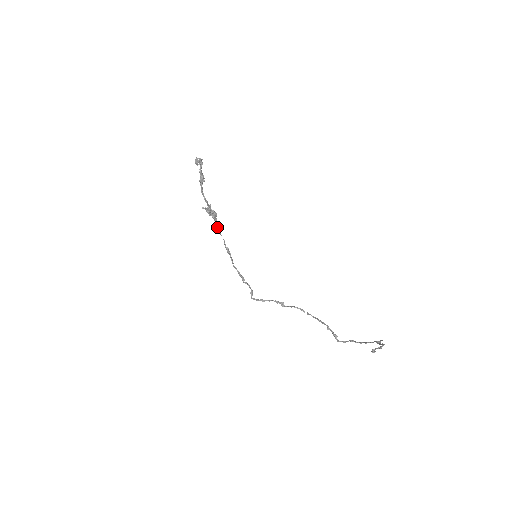
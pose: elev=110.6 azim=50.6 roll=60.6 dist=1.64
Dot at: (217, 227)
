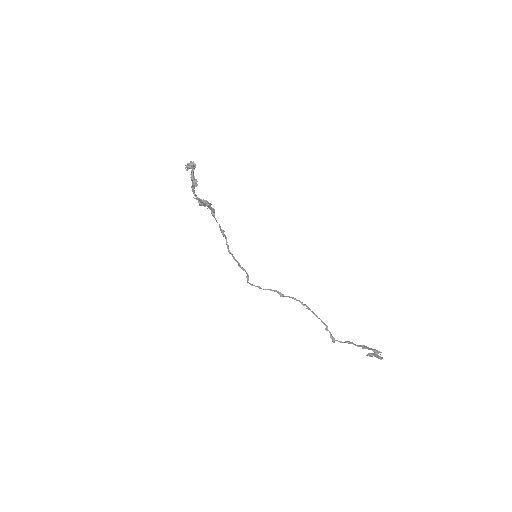
Dot at: (212, 213)
